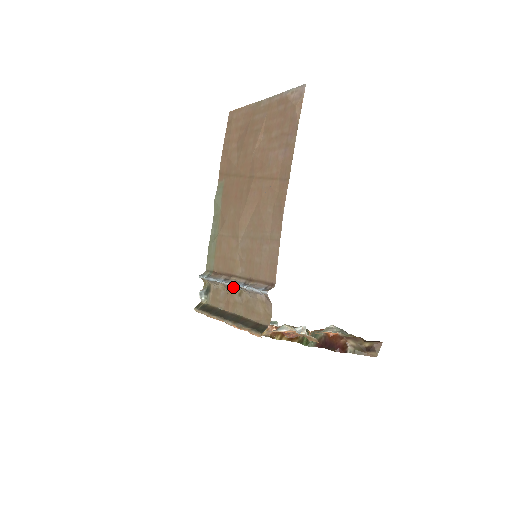
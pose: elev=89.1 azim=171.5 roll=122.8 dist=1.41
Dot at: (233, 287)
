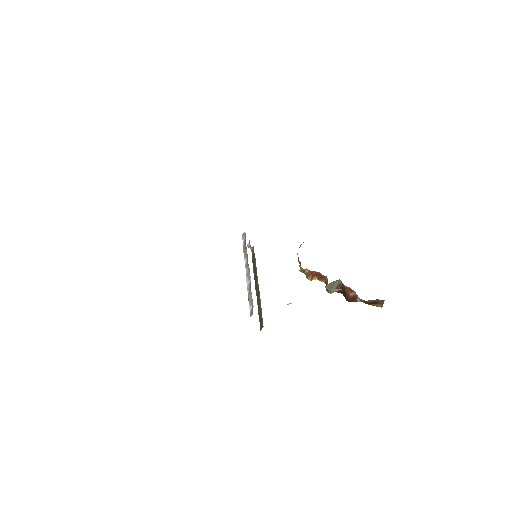
Dot at: occluded
